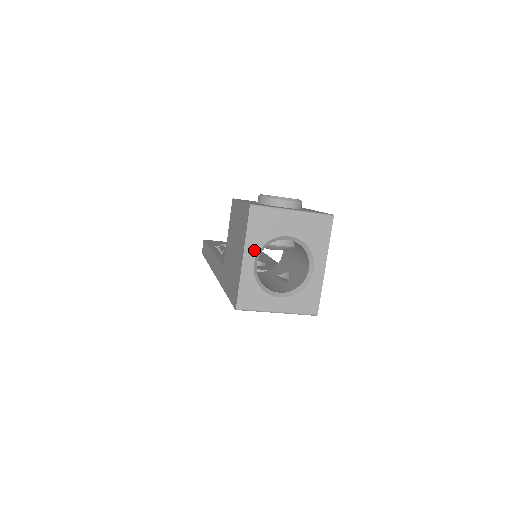
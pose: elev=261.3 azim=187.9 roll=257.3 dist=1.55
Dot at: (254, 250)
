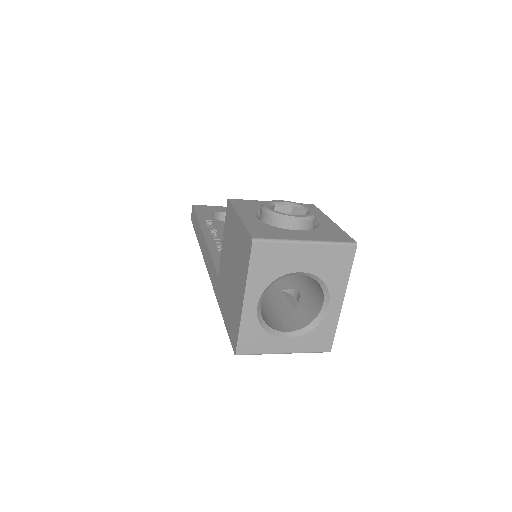
Dot at: (257, 291)
